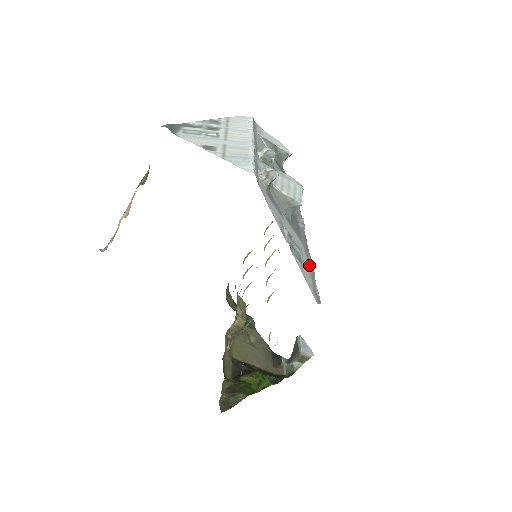
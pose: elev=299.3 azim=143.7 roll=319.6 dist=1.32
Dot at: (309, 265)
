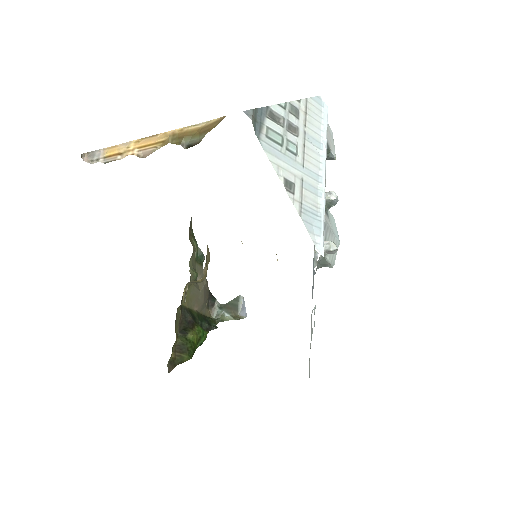
Dot at: (311, 327)
